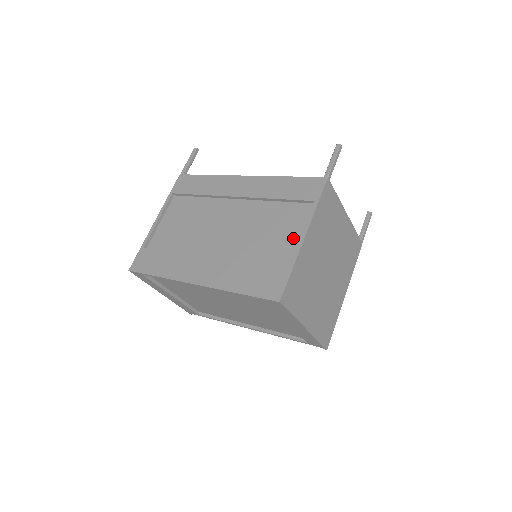
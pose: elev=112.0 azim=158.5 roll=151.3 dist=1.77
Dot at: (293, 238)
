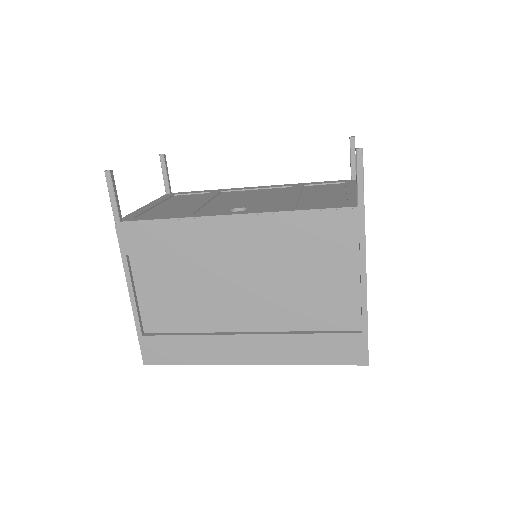
Dot at: (349, 291)
